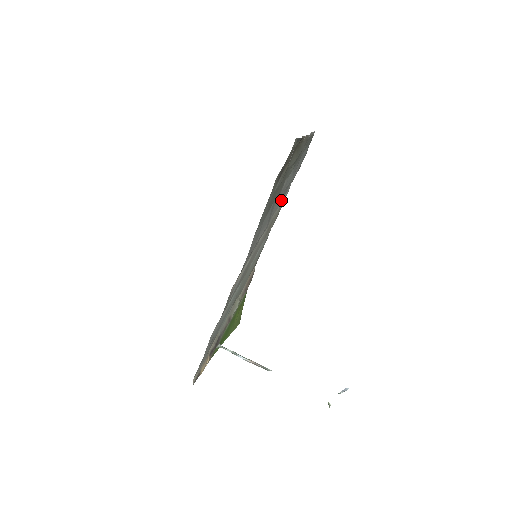
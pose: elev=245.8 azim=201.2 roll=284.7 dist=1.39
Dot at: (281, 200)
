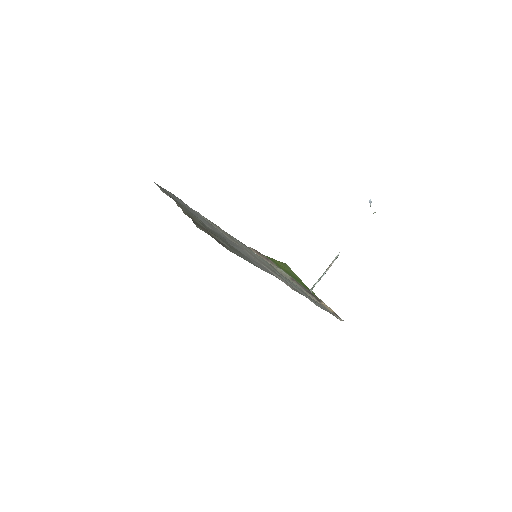
Dot at: occluded
